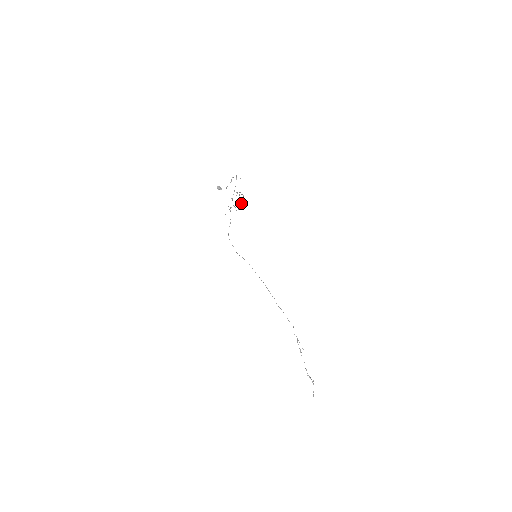
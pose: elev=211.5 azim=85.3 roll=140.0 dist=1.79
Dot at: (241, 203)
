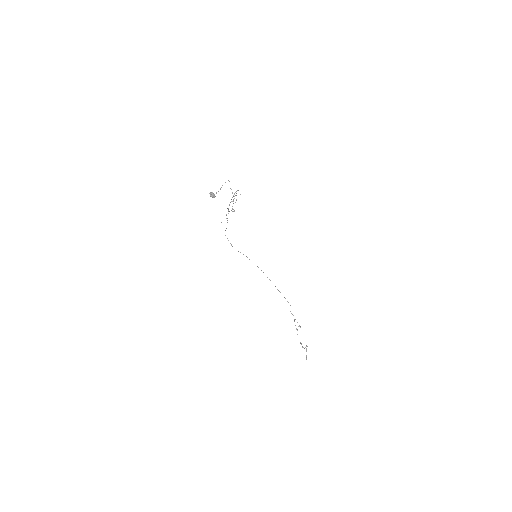
Dot at: (237, 190)
